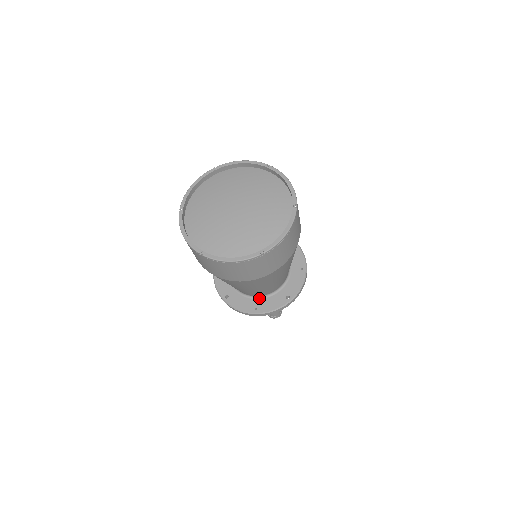
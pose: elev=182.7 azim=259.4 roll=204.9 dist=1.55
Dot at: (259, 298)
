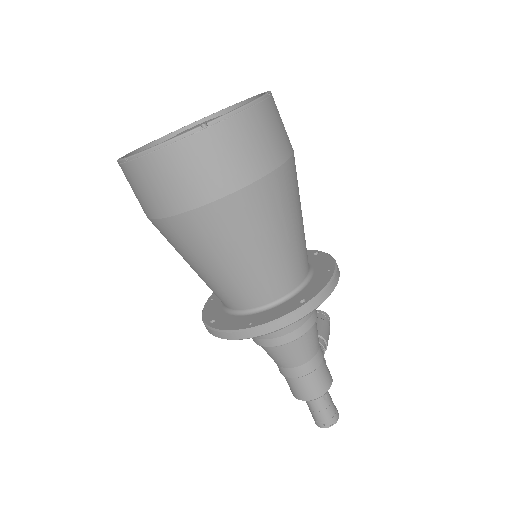
Dot at: (258, 311)
